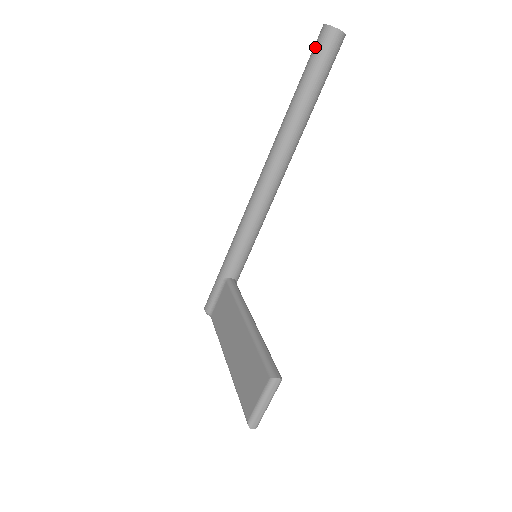
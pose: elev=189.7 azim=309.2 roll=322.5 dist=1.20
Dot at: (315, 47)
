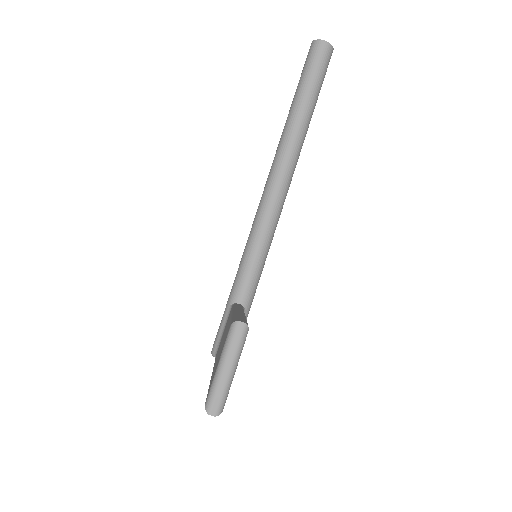
Dot at: (305, 62)
